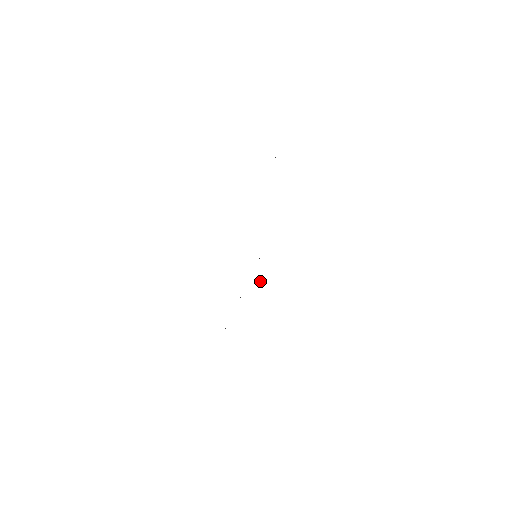
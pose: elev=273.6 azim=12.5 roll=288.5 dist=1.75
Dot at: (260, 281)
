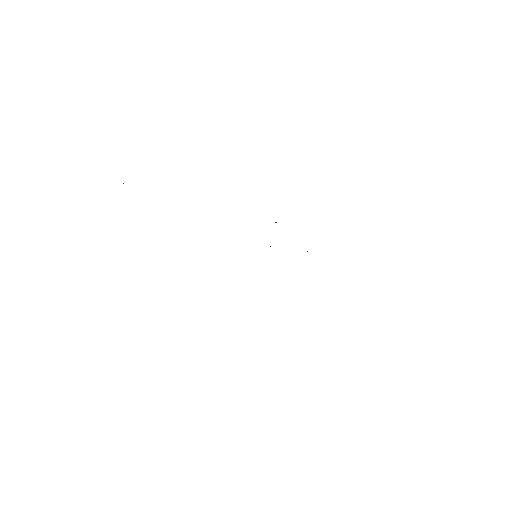
Dot at: (307, 251)
